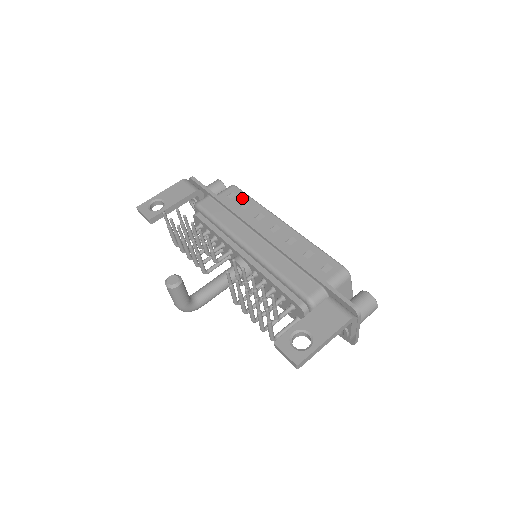
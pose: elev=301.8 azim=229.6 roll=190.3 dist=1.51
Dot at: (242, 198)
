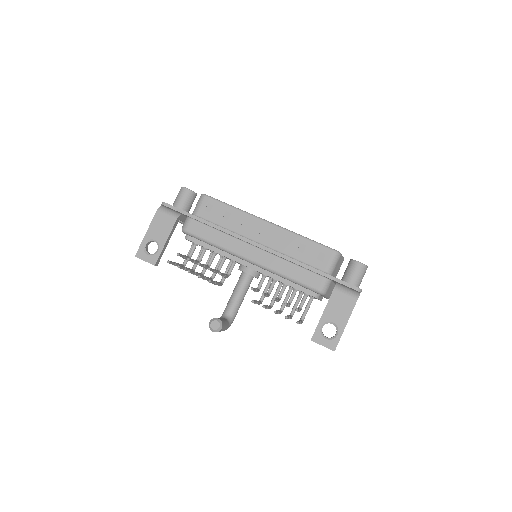
Dot at: (220, 208)
